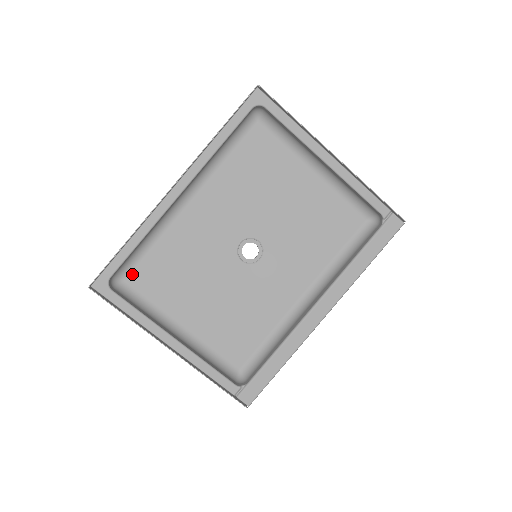
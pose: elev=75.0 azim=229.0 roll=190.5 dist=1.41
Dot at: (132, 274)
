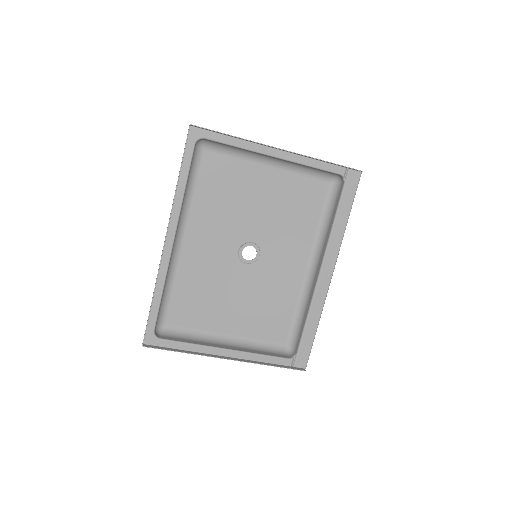
Dot at: (168, 317)
